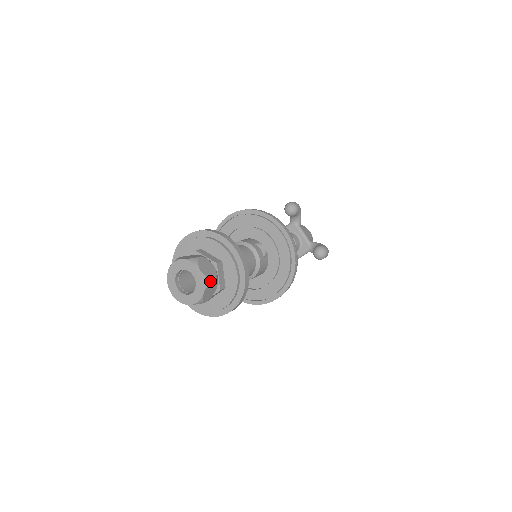
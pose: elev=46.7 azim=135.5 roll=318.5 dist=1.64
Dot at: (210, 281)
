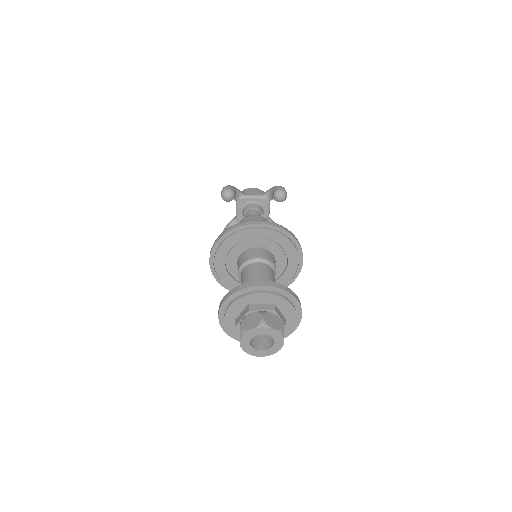
Dot at: occluded
